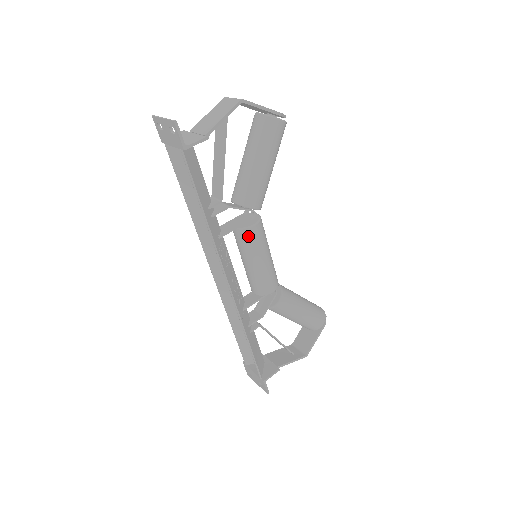
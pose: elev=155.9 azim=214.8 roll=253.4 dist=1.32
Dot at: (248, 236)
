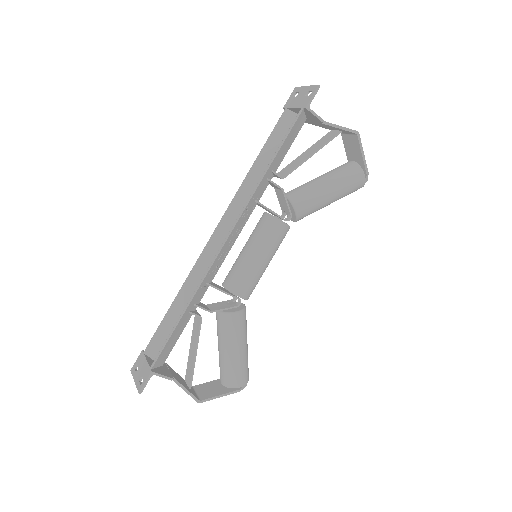
Dot at: (272, 226)
